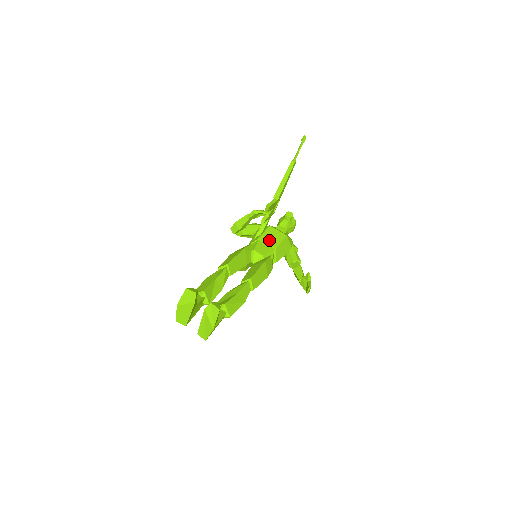
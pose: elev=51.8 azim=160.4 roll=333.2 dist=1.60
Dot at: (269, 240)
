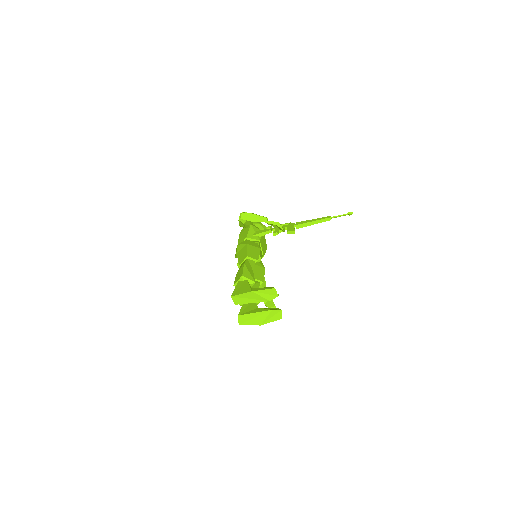
Dot at: (263, 246)
